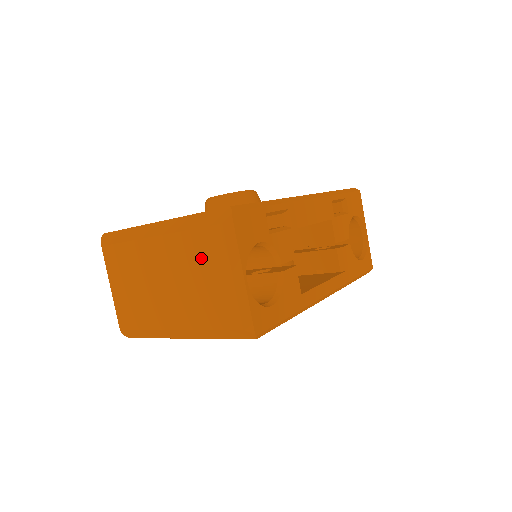
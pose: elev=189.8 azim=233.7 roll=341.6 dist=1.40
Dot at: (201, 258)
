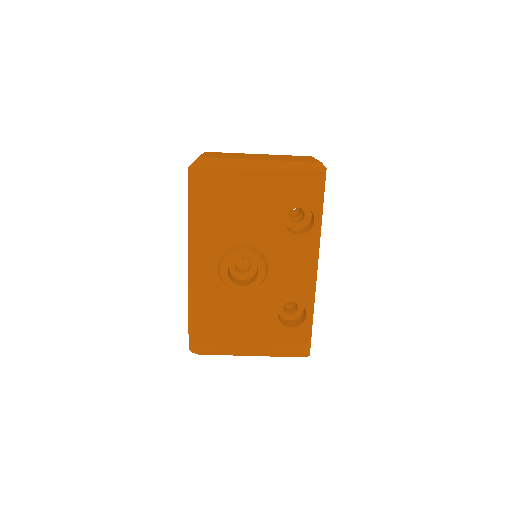
Dot at: occluded
